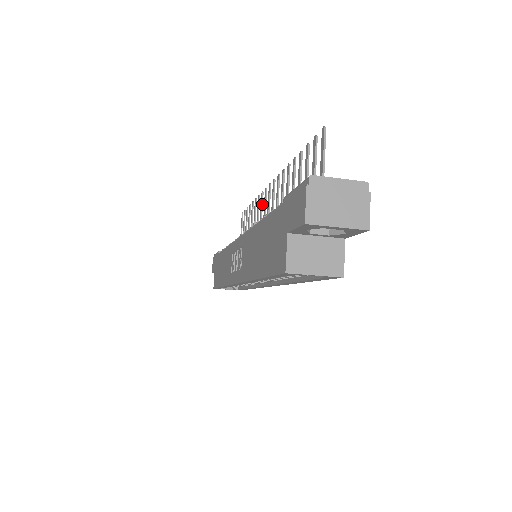
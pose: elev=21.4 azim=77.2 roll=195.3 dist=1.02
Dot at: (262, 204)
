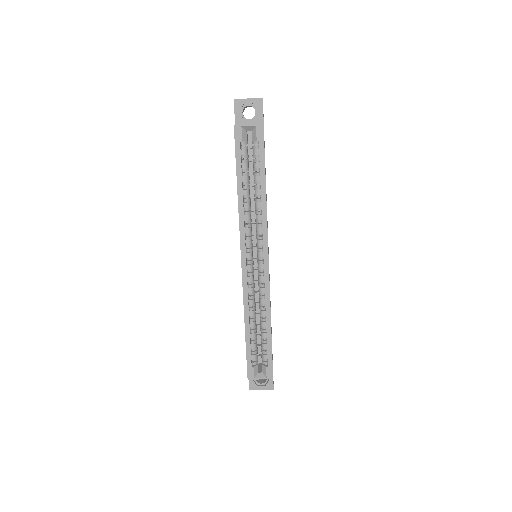
Dot at: occluded
